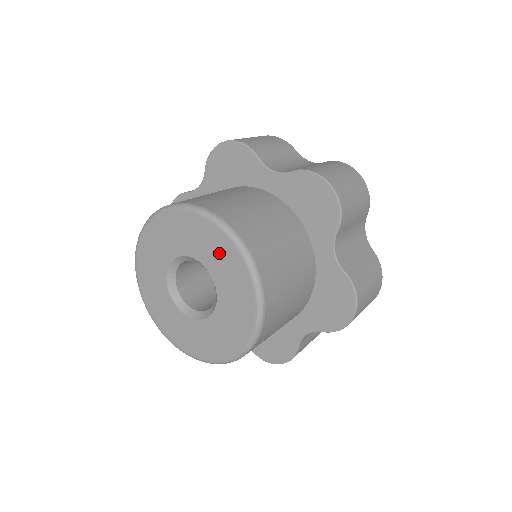
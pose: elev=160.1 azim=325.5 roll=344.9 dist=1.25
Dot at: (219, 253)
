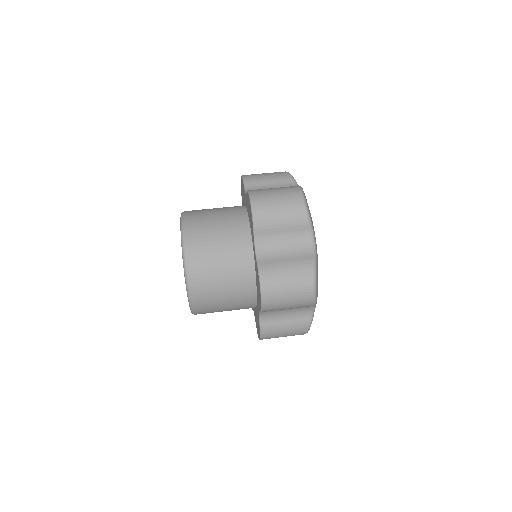
Dot at: occluded
